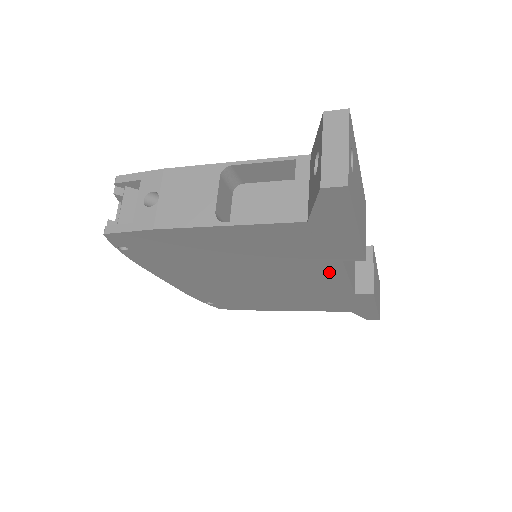
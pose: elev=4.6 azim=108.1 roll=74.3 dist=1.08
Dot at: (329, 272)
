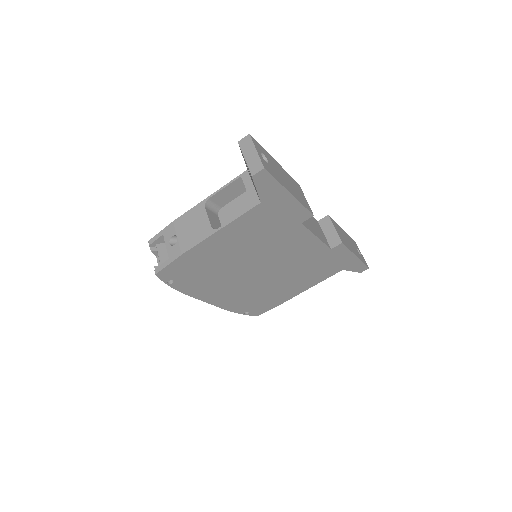
Dot at: (301, 237)
